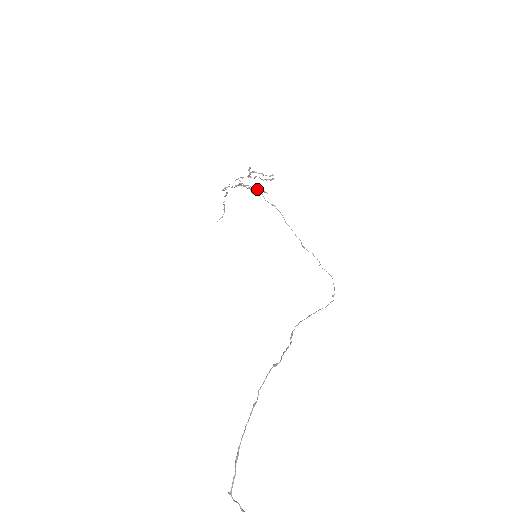
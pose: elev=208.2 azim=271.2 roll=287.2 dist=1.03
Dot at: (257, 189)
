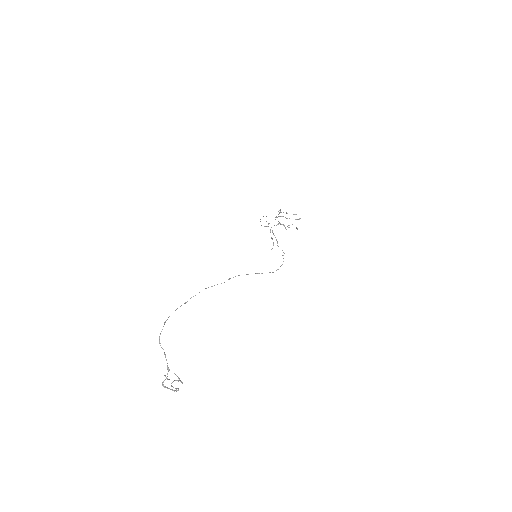
Dot at: occluded
